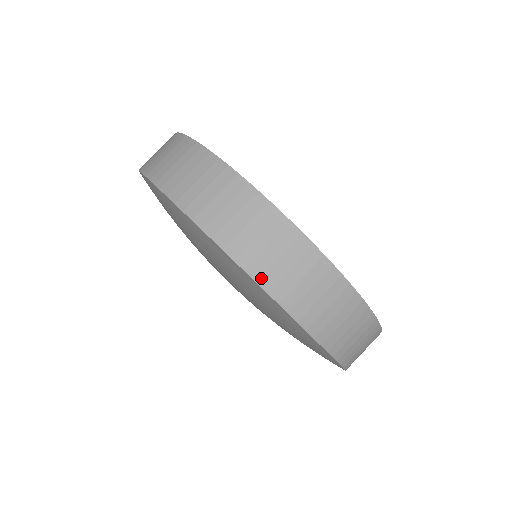
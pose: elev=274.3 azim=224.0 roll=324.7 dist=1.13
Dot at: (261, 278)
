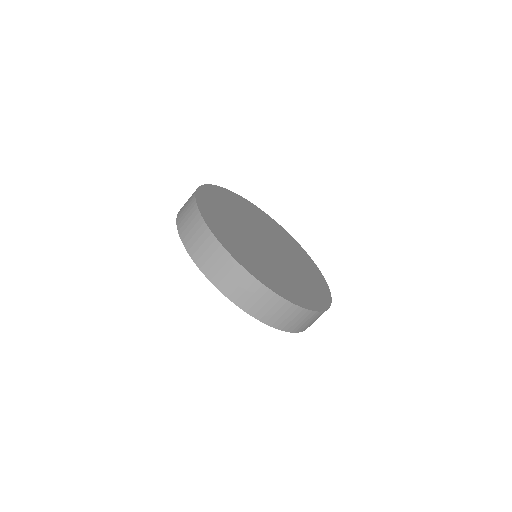
Dot at: (288, 330)
